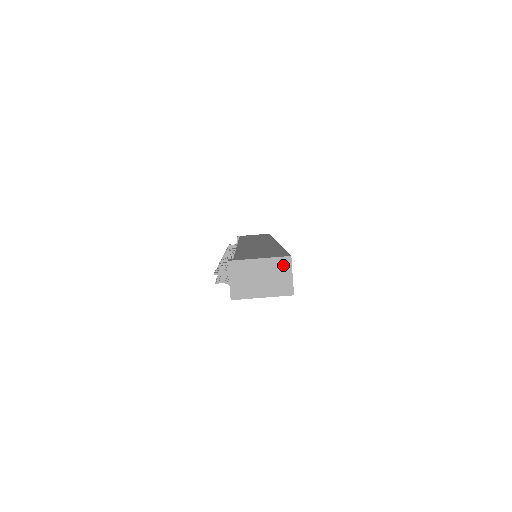
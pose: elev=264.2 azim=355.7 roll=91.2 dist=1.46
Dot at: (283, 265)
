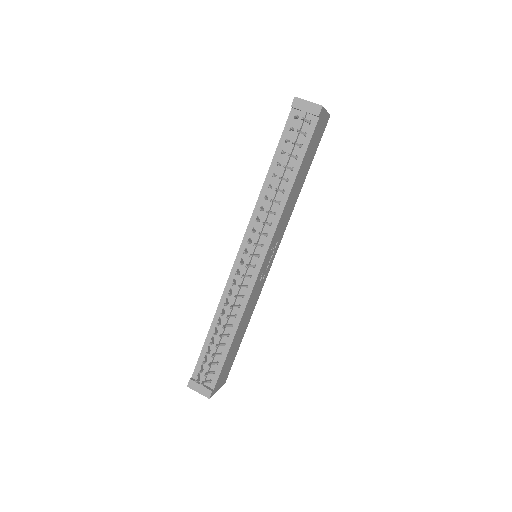
Dot at: occluded
